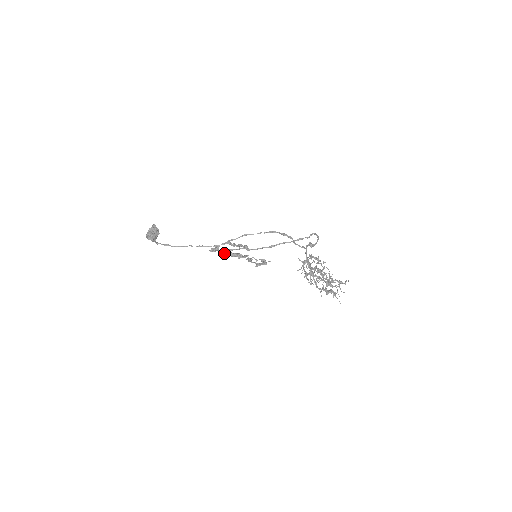
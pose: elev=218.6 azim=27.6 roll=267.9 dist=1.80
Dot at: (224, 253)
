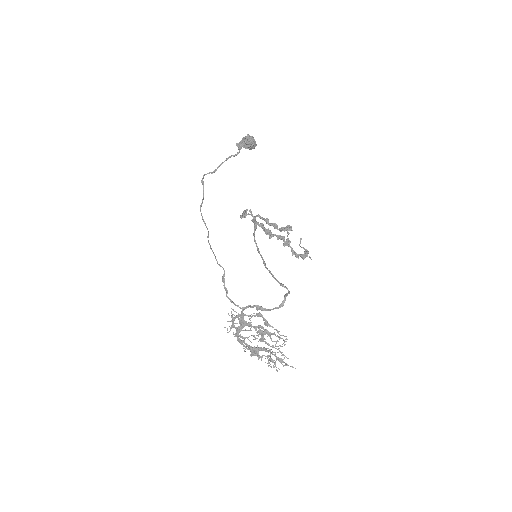
Dot at: (255, 222)
